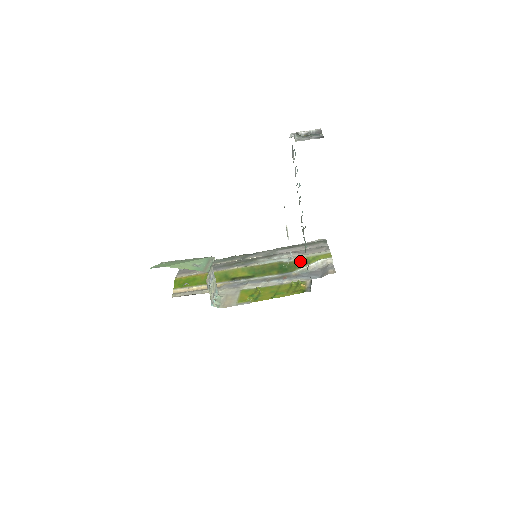
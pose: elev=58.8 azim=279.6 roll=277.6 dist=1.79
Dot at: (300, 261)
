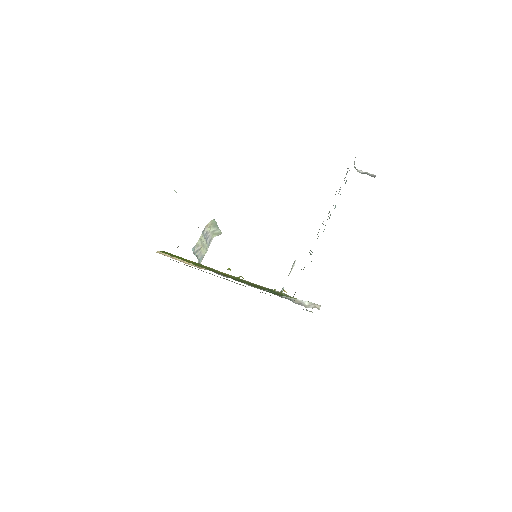
Dot at: (288, 296)
